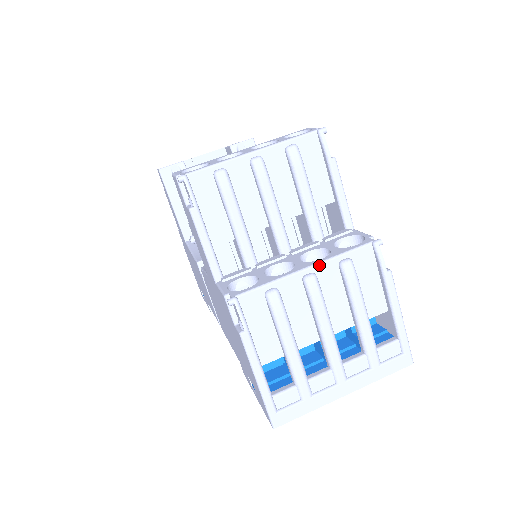
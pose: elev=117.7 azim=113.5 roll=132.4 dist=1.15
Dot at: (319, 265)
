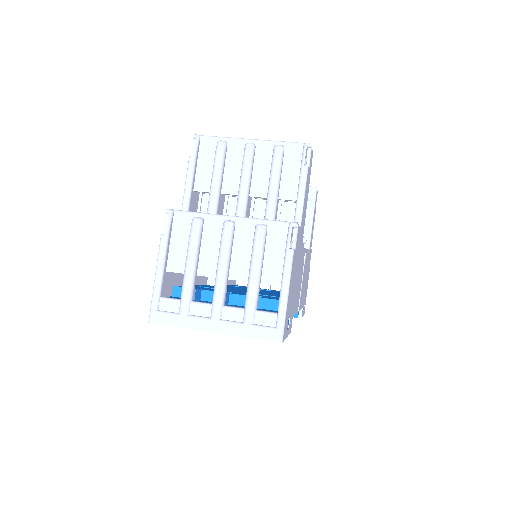
Dot at: (241, 218)
